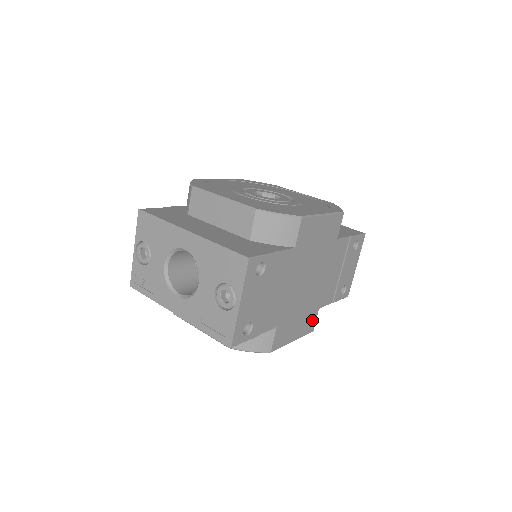
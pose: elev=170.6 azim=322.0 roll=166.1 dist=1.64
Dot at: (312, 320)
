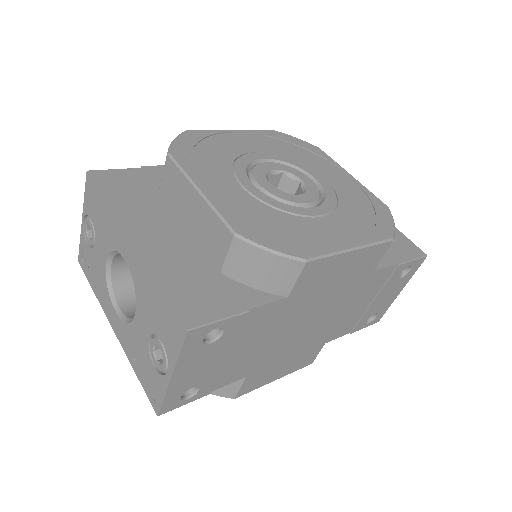
Dot at: (311, 355)
